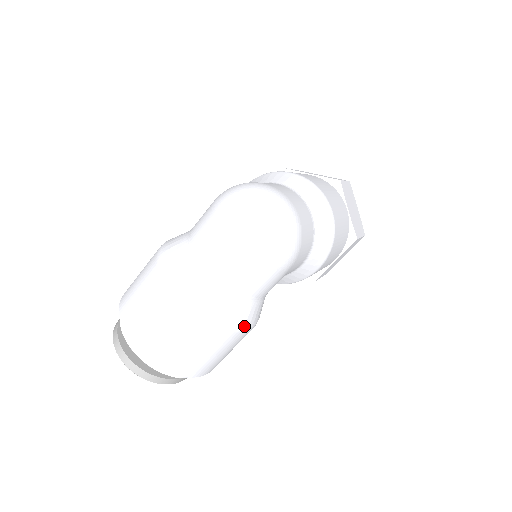
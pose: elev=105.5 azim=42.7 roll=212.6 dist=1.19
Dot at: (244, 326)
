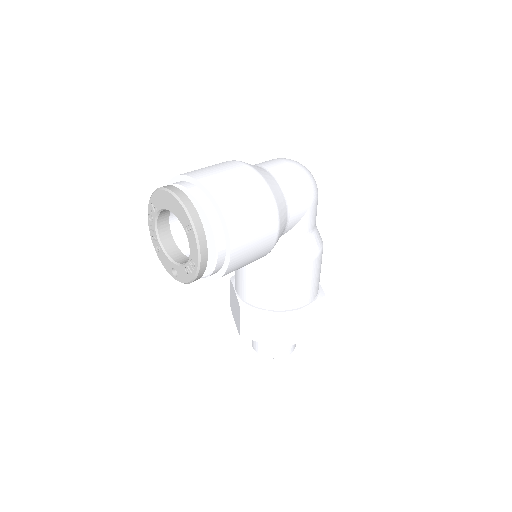
Dot at: (279, 211)
